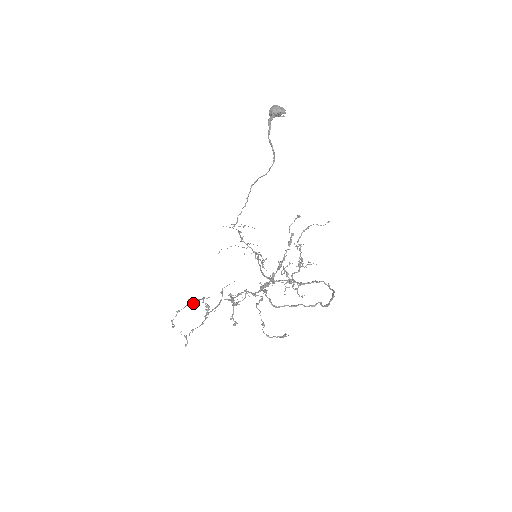
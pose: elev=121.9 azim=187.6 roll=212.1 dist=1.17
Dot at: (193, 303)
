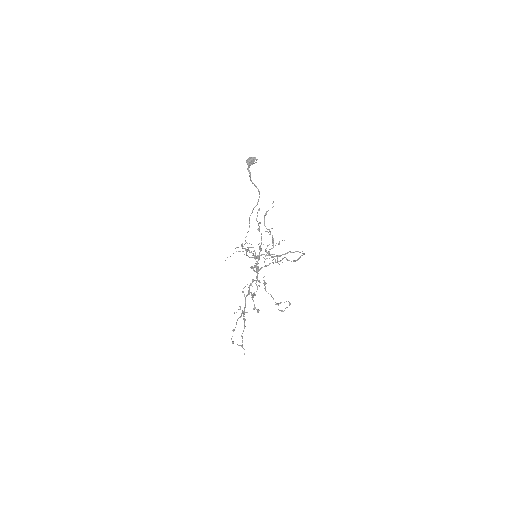
Dot at: (239, 317)
